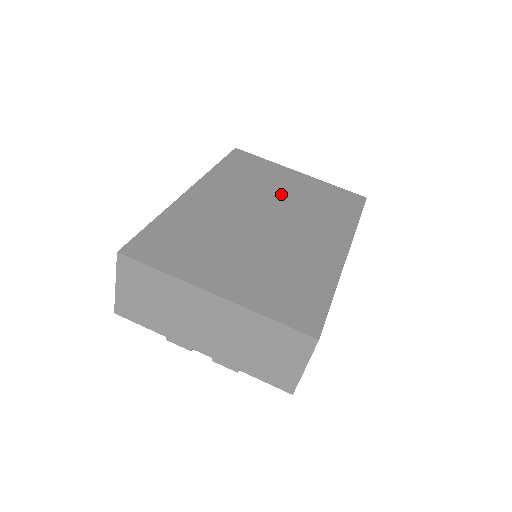
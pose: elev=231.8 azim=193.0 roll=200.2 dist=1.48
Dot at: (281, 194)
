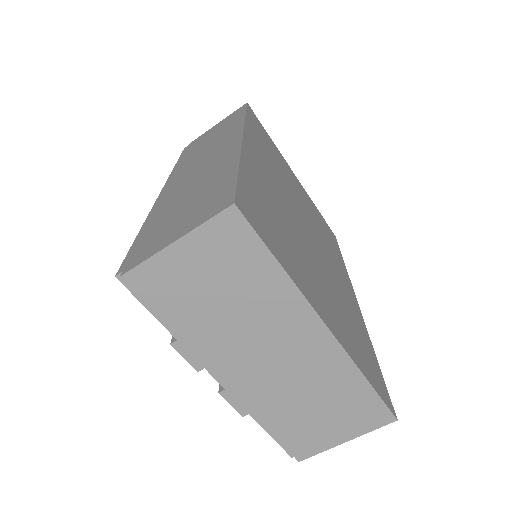
Dot at: (298, 196)
